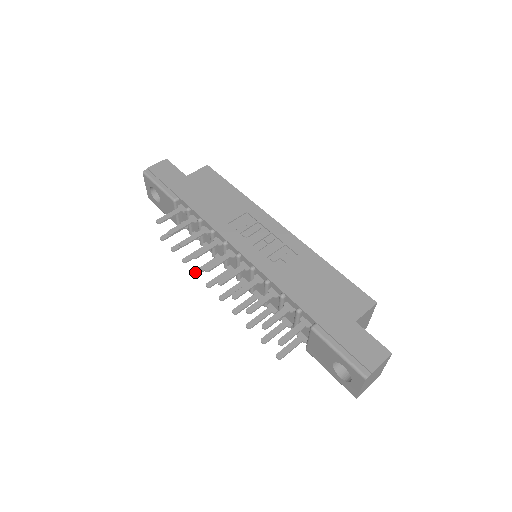
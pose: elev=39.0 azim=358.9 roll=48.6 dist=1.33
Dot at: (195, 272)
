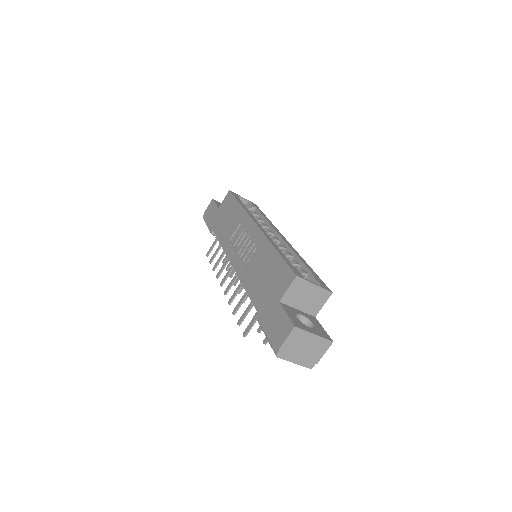
Dot at: (234, 284)
